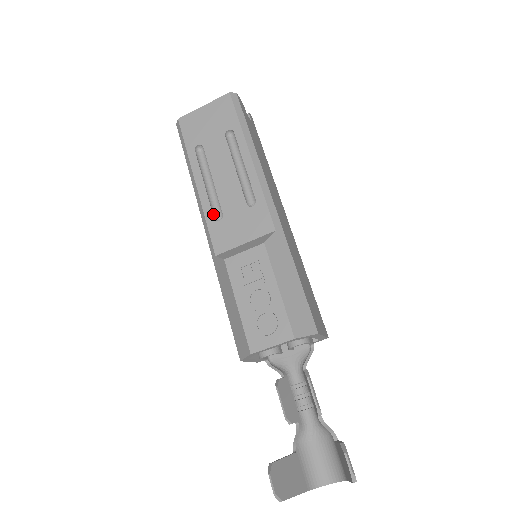
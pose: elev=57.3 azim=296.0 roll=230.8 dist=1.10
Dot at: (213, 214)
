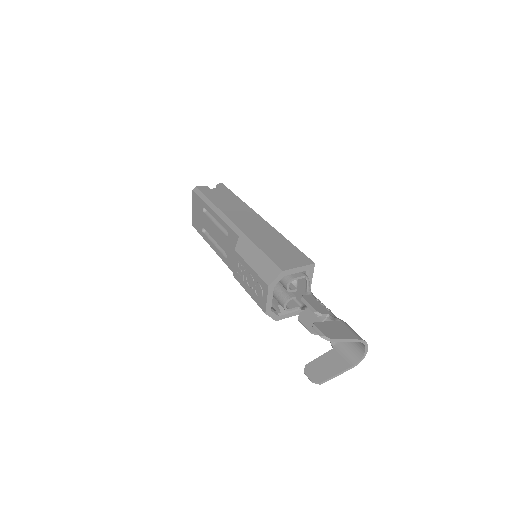
Dot at: (224, 256)
